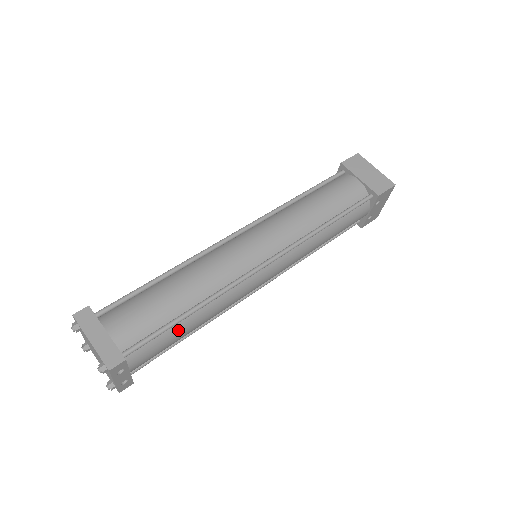
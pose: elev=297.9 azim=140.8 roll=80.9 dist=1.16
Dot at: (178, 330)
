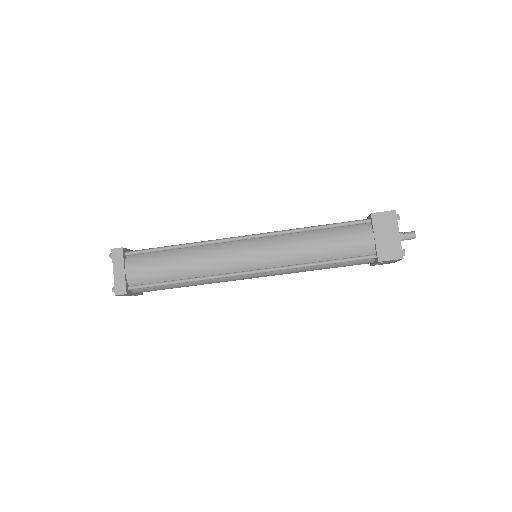
Dot at: (171, 286)
